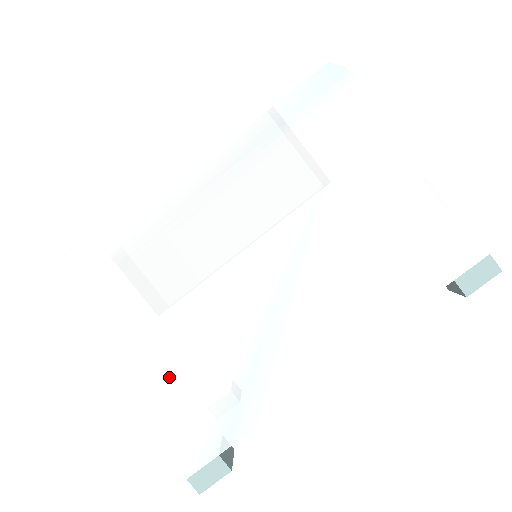
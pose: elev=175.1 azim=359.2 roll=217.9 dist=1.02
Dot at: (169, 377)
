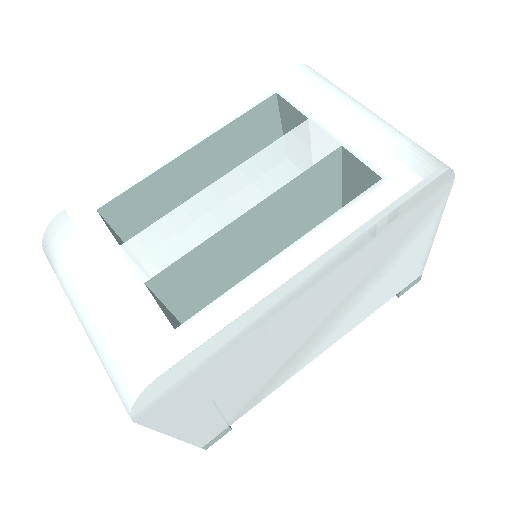
Dot at: (217, 408)
